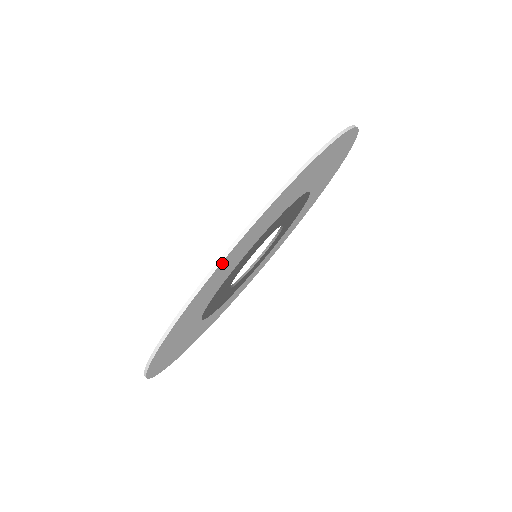
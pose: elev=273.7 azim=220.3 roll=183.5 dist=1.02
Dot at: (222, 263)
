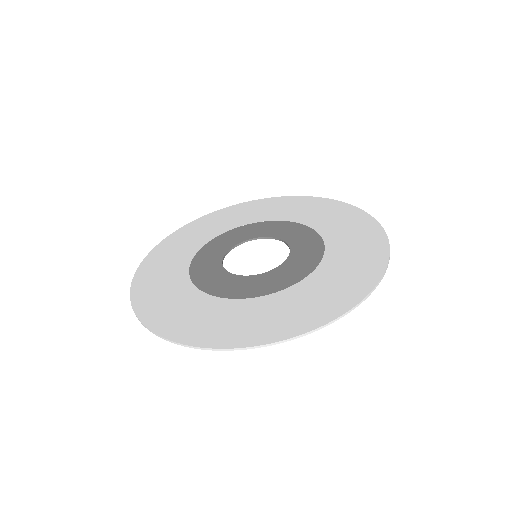
Dot at: (252, 345)
